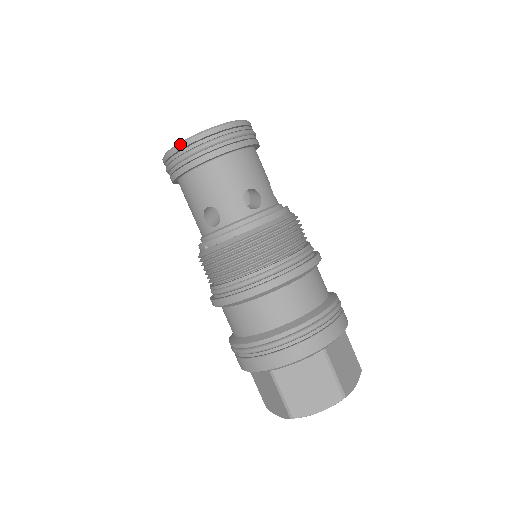
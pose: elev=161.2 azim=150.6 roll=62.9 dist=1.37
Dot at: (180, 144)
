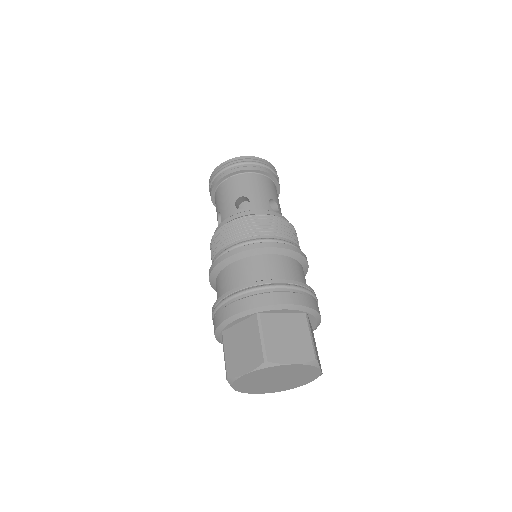
Dot at: (211, 175)
